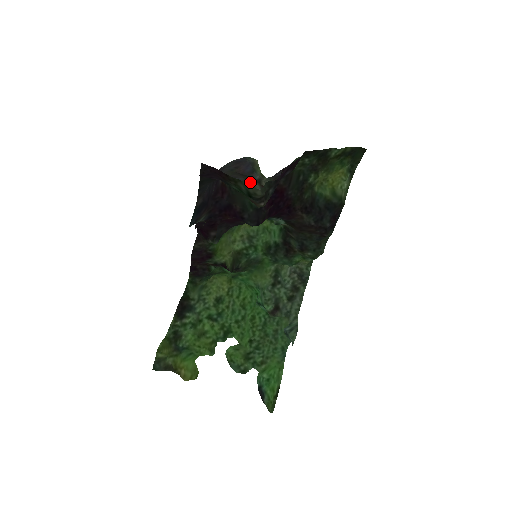
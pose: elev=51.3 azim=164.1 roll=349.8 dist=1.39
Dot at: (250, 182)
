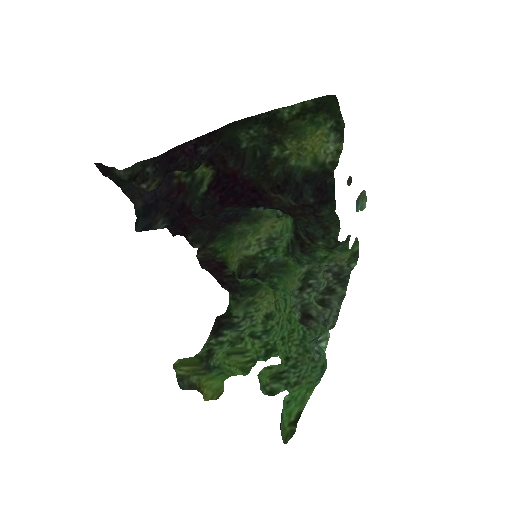
Dot at: occluded
